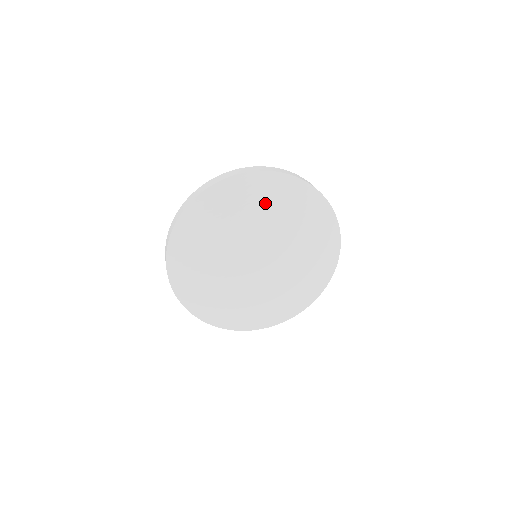
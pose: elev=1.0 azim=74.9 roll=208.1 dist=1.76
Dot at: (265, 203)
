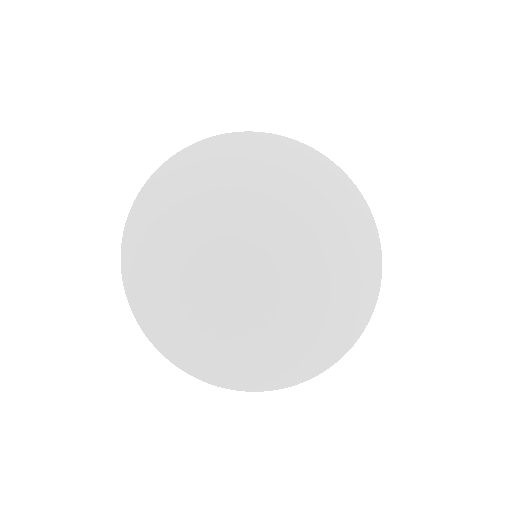
Dot at: (250, 168)
